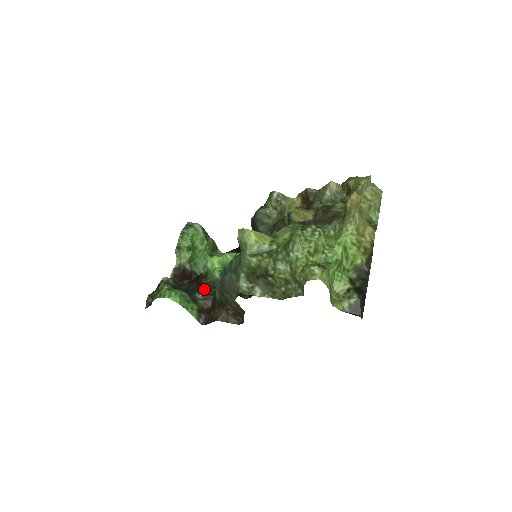
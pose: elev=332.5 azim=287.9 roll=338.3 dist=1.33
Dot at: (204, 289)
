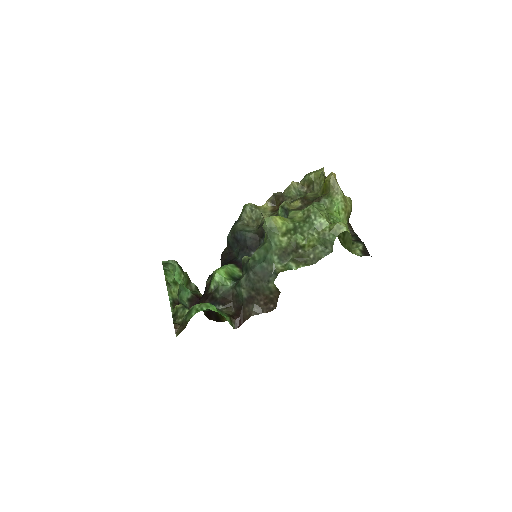
Dot at: (221, 300)
